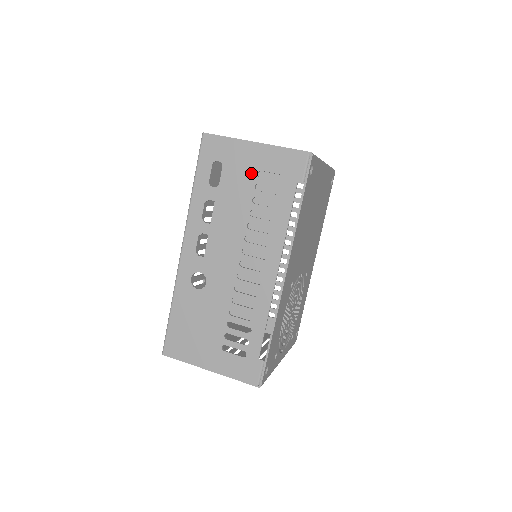
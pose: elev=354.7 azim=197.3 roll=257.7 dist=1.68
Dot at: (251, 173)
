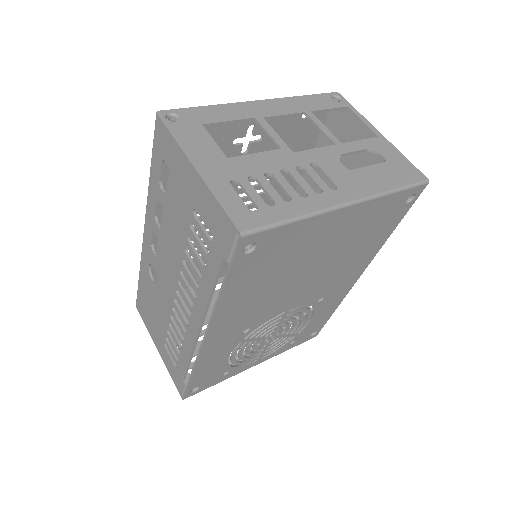
Dot at: (188, 204)
